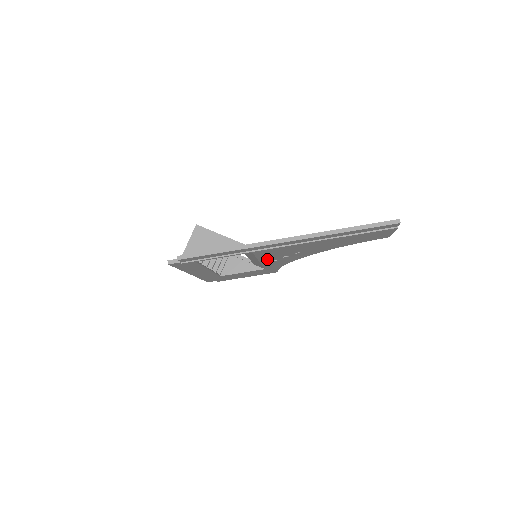
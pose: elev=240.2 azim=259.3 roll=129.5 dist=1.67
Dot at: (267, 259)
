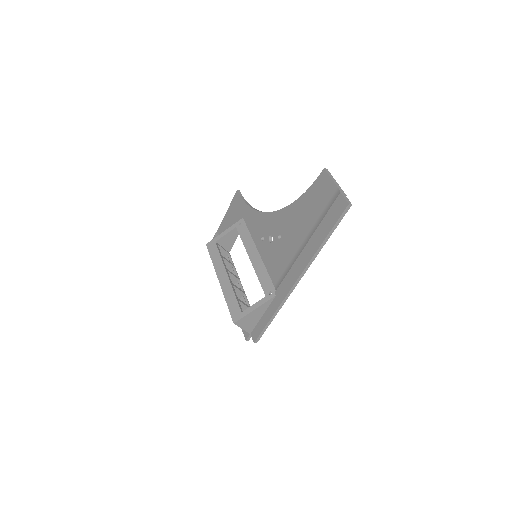
Dot at: occluded
